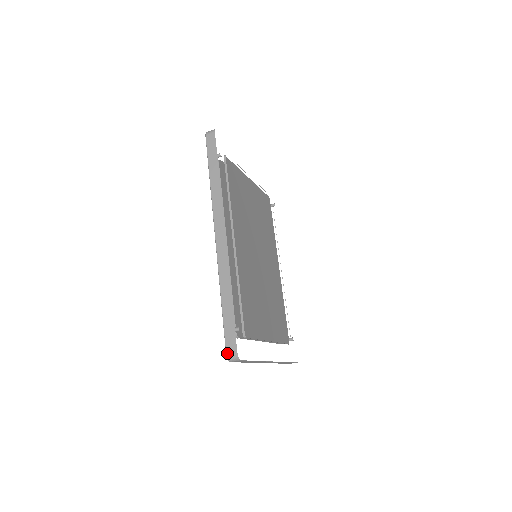
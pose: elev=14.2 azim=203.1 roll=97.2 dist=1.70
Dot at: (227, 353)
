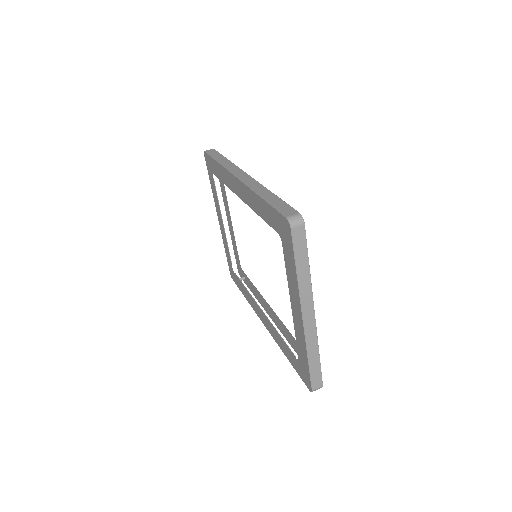
Dot at: (287, 216)
